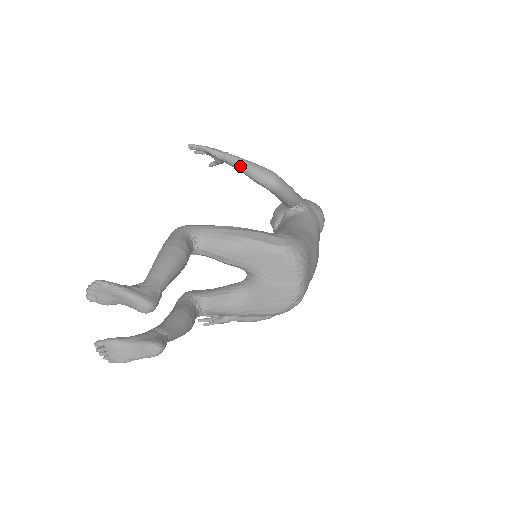
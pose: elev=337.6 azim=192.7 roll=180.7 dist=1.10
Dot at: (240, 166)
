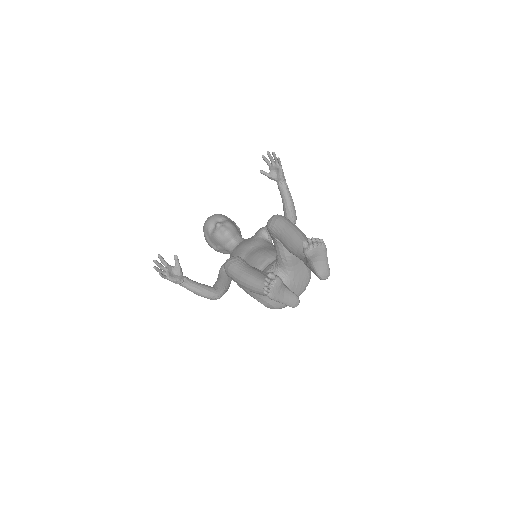
Dot at: (288, 195)
